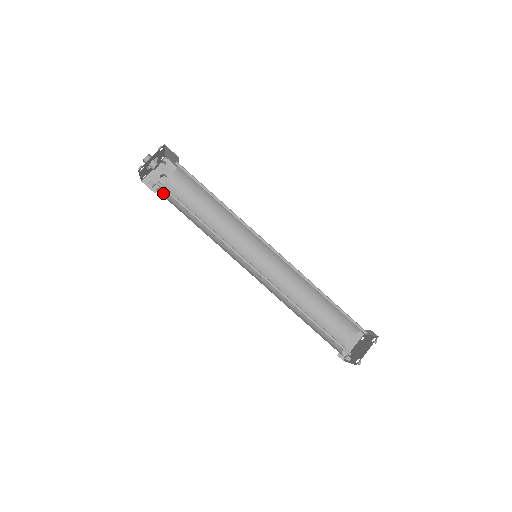
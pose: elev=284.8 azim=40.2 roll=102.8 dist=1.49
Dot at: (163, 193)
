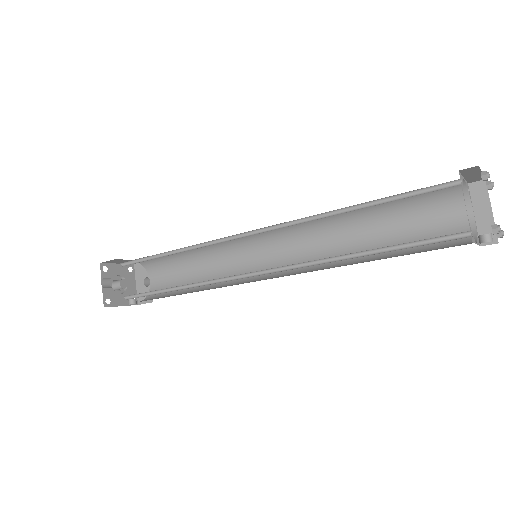
Dot at: (152, 296)
